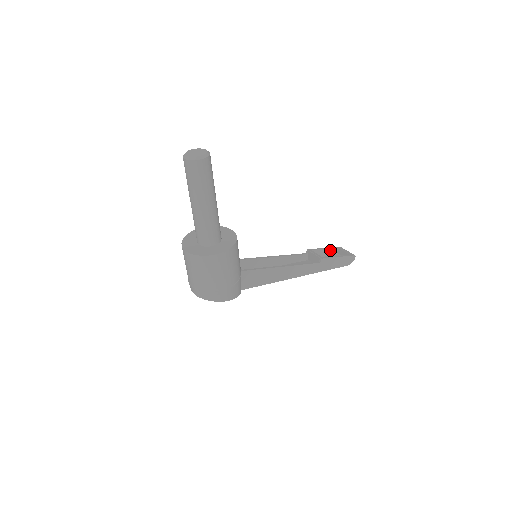
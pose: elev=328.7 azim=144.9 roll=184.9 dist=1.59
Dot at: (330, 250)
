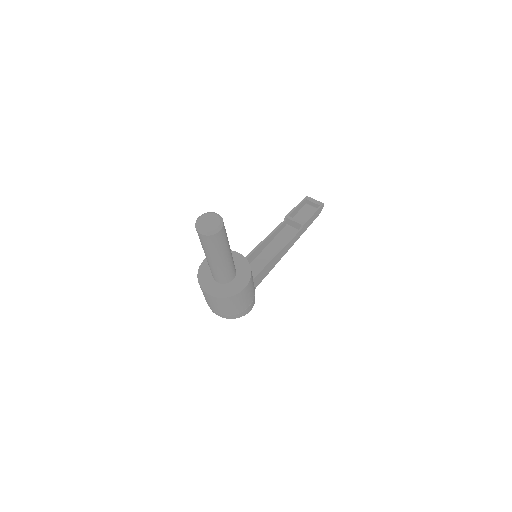
Dot at: (301, 205)
